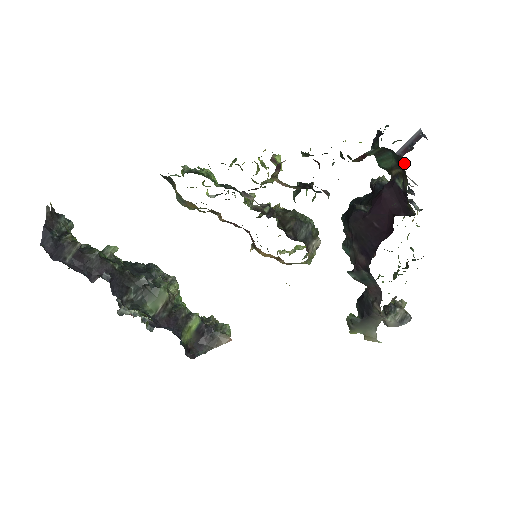
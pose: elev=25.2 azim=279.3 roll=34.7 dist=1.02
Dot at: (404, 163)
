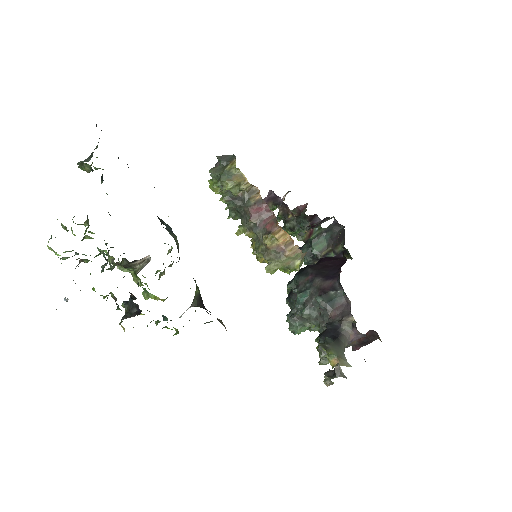
Dot at: (340, 232)
